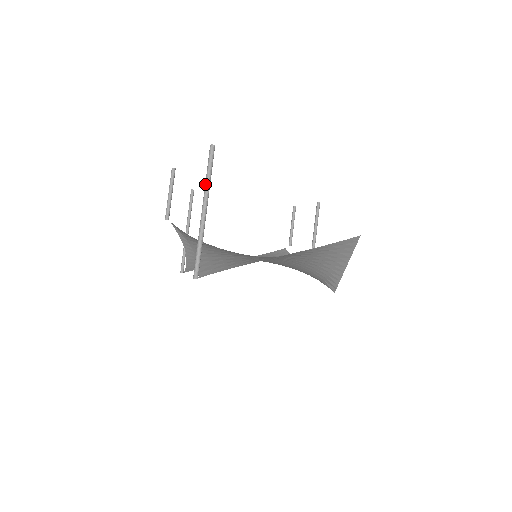
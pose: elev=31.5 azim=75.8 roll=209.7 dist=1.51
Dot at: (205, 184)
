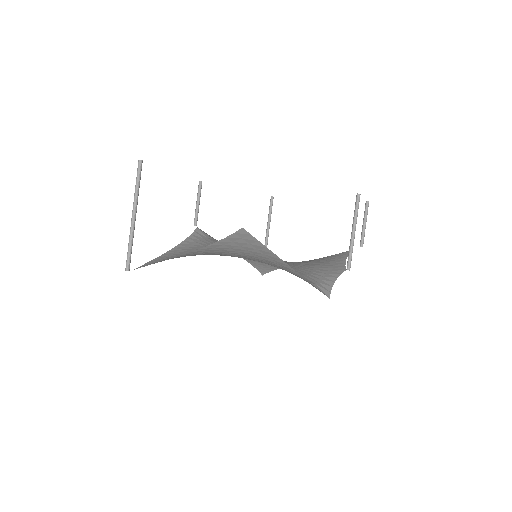
Dot at: (135, 193)
